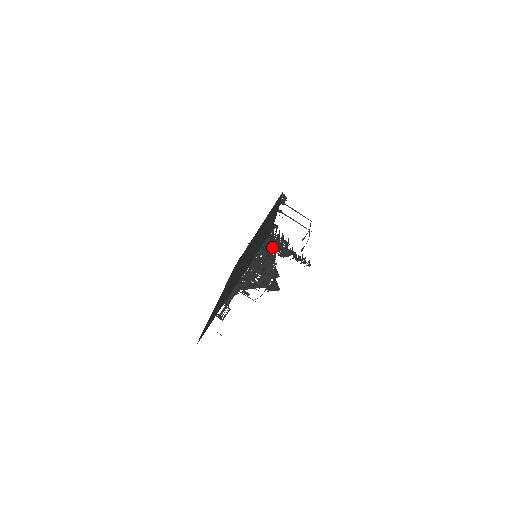
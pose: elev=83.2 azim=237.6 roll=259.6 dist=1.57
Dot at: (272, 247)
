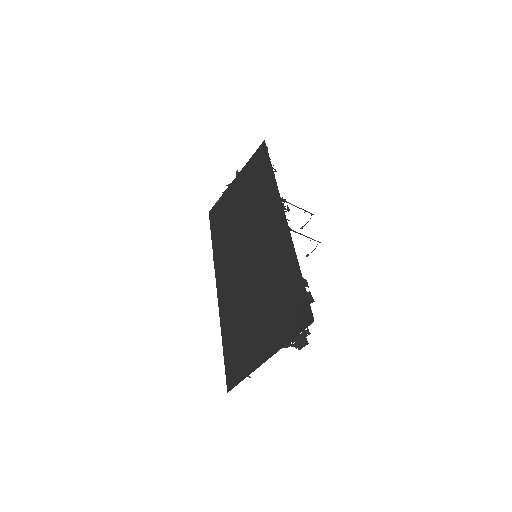
Dot at: occluded
